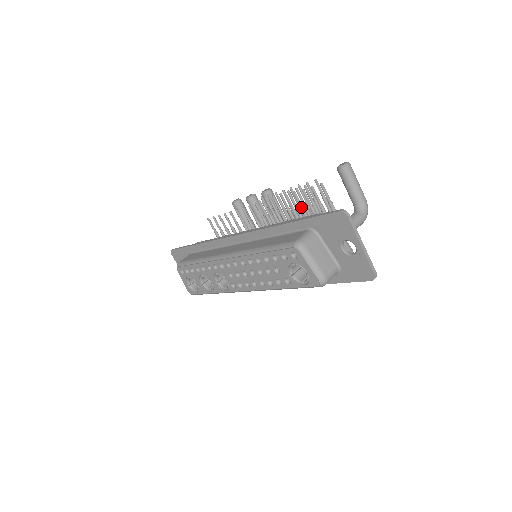
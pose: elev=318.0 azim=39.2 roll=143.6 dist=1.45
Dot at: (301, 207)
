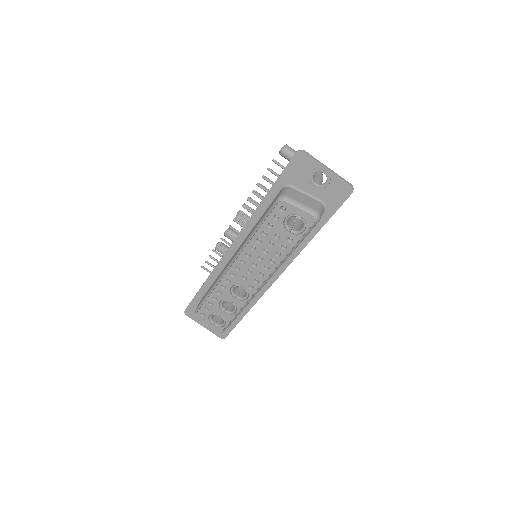
Dot at: occluded
